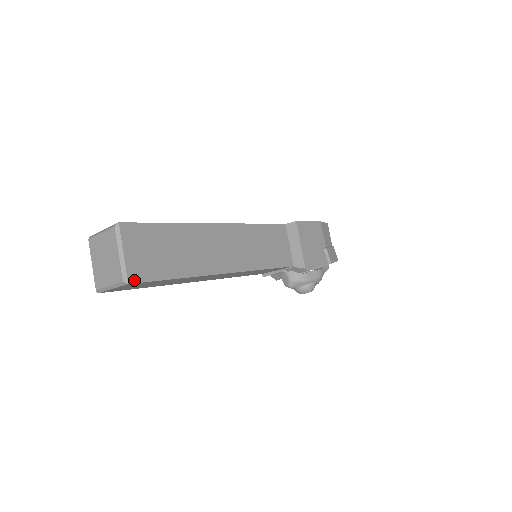
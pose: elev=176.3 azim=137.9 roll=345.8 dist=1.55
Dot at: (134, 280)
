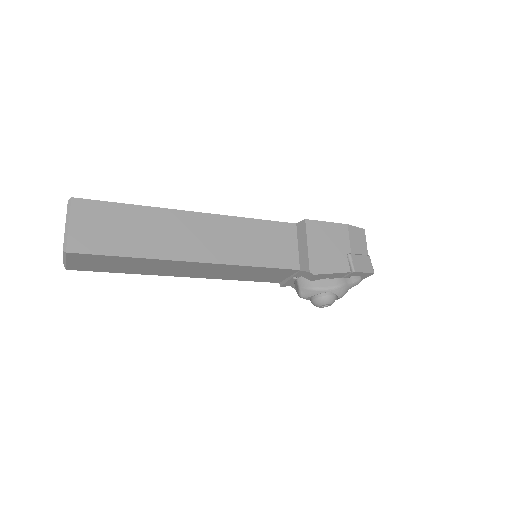
Dot at: (74, 250)
